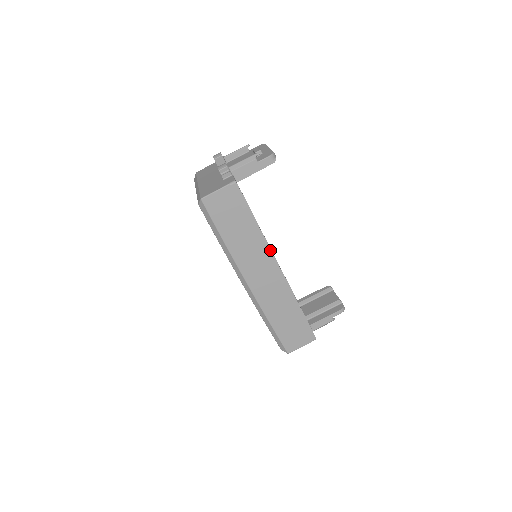
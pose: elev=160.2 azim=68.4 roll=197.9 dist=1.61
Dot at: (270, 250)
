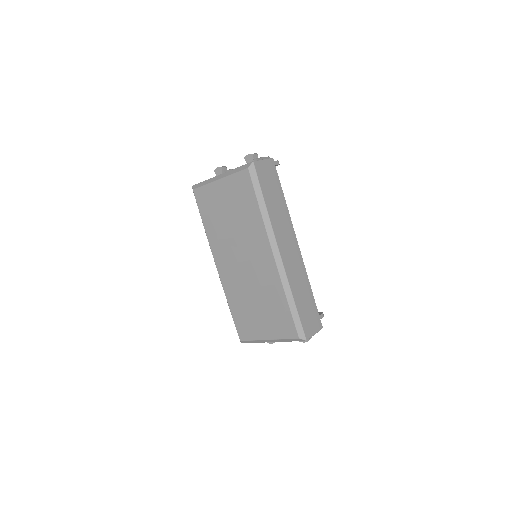
Dot at: (292, 225)
